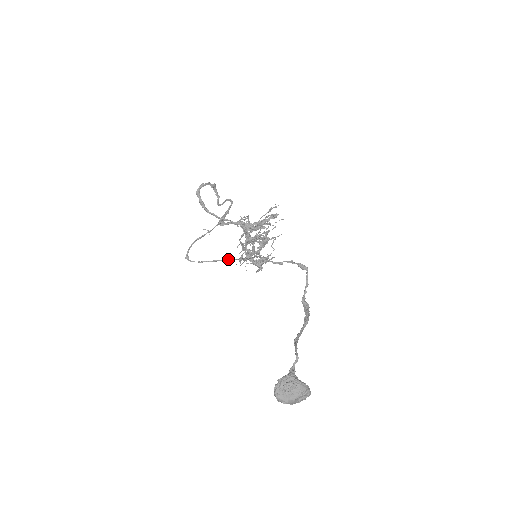
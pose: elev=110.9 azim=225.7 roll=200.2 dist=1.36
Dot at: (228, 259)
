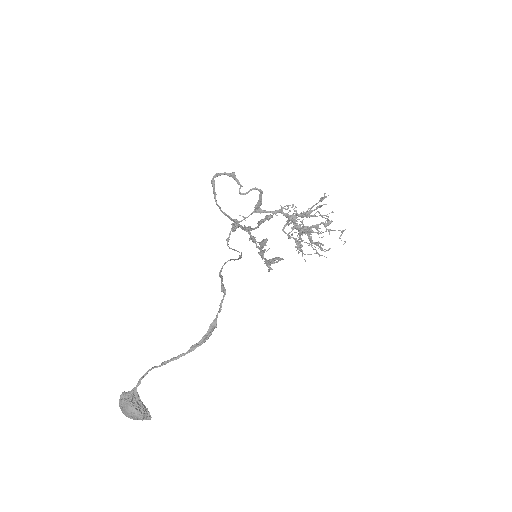
Dot at: (241, 252)
